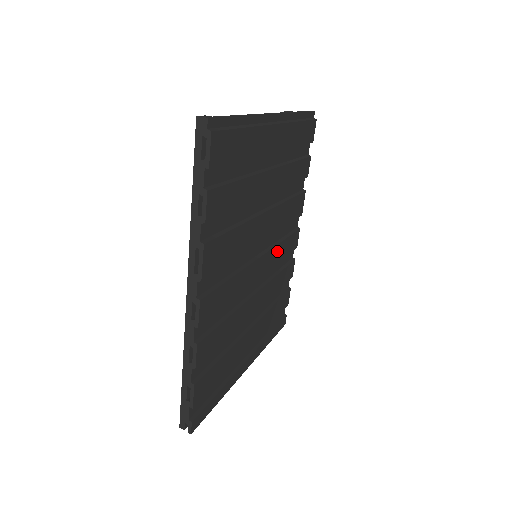
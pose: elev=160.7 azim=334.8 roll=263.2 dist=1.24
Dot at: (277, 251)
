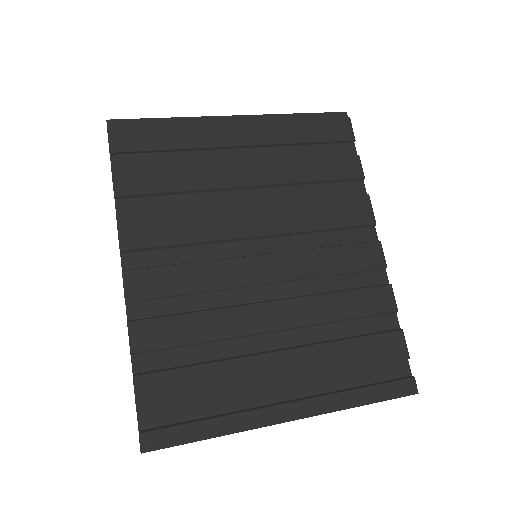
Dot at: (312, 259)
